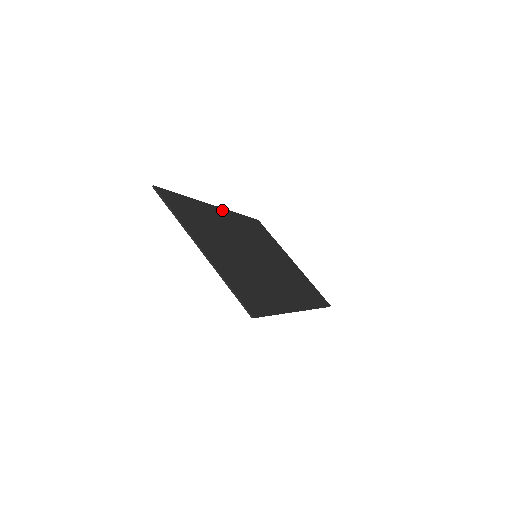
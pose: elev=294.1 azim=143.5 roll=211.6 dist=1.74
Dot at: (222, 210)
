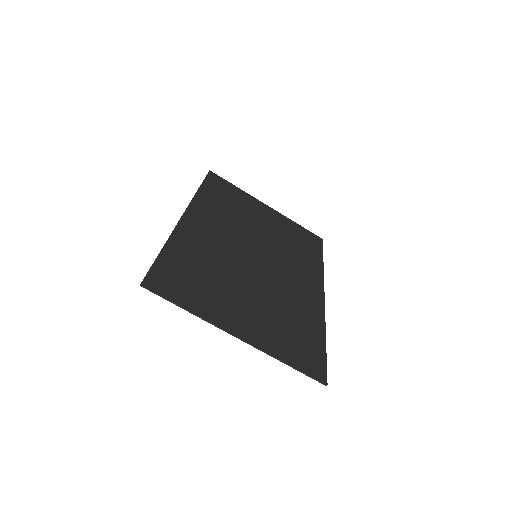
Dot at: (190, 212)
